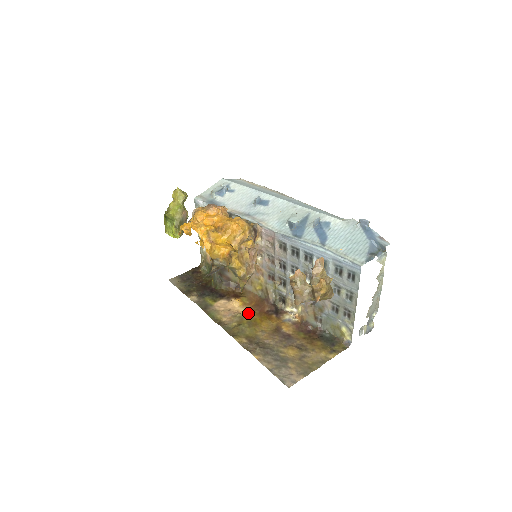
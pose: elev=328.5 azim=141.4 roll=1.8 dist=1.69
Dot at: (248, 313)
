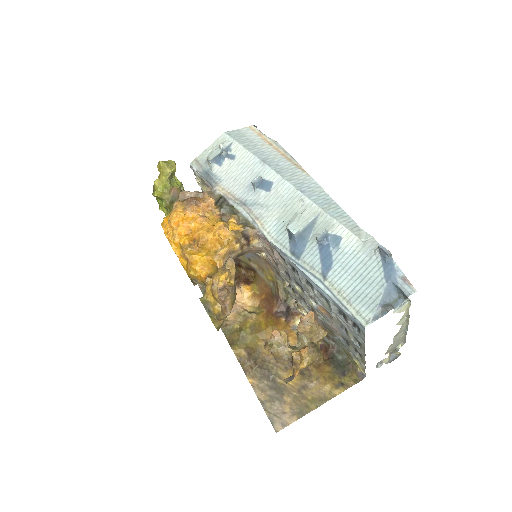
Dot at: (255, 310)
